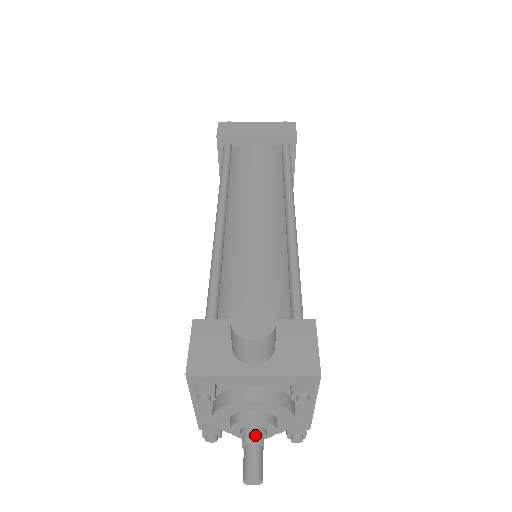
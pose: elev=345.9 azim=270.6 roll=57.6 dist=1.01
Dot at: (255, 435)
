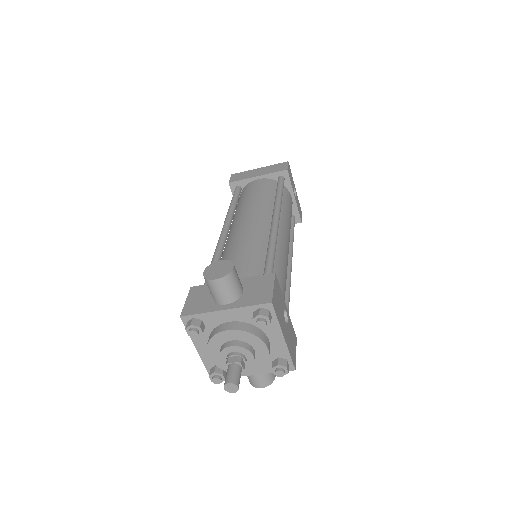
Dot at: (234, 358)
